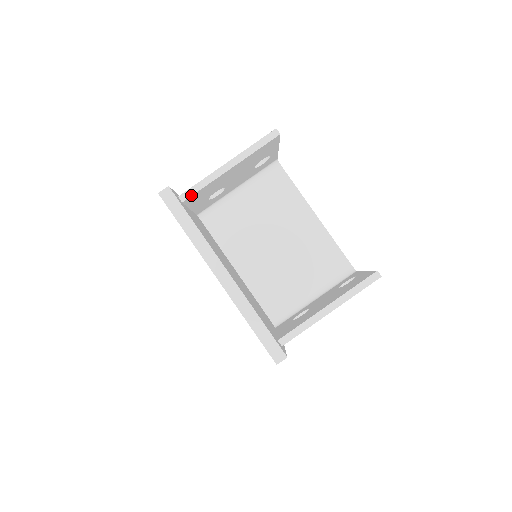
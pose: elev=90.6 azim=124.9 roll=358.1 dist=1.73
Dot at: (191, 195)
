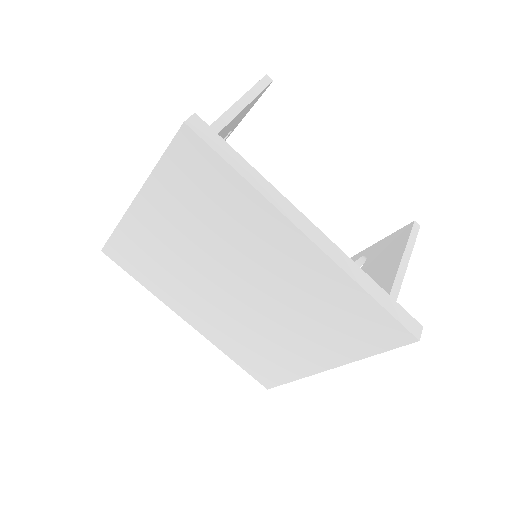
Dot at: occluded
